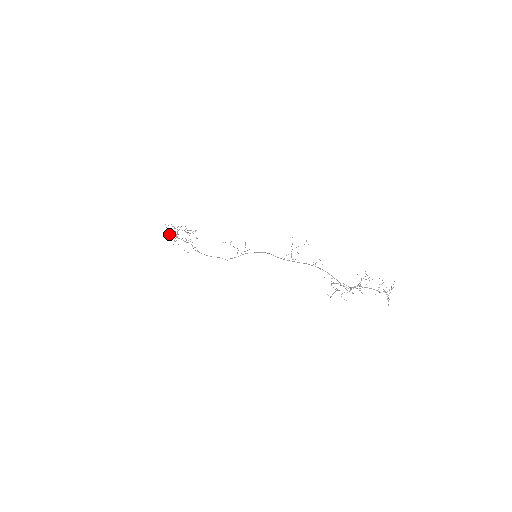
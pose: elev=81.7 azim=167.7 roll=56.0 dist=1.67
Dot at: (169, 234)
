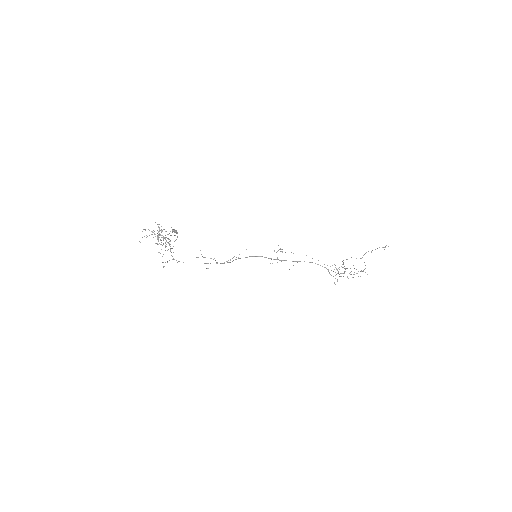
Dot at: occluded
